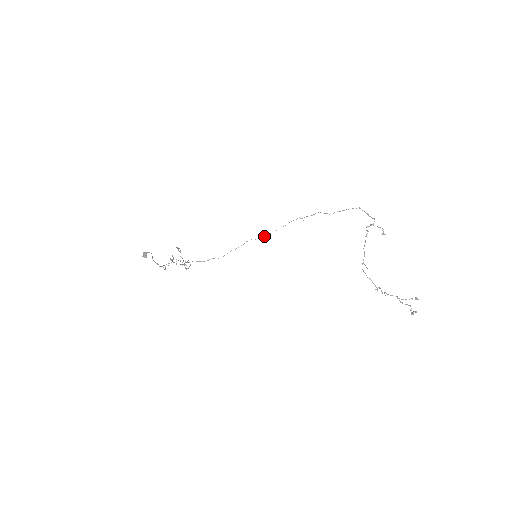
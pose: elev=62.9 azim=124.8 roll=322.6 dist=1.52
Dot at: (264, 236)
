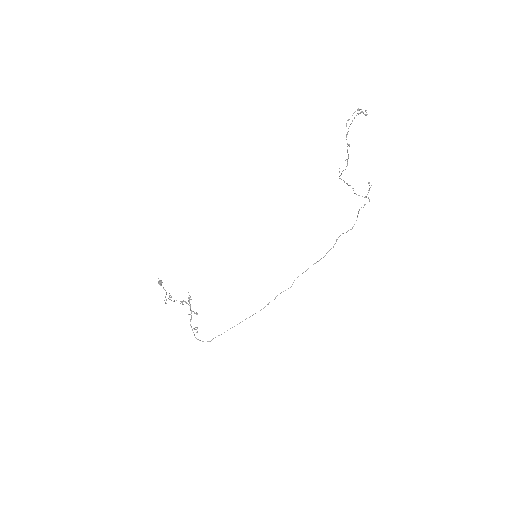
Dot at: occluded
